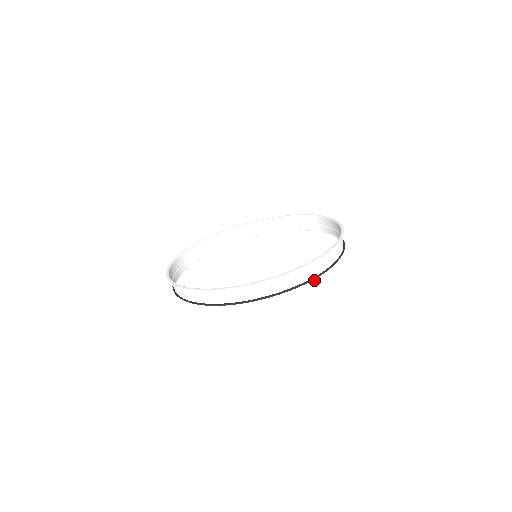
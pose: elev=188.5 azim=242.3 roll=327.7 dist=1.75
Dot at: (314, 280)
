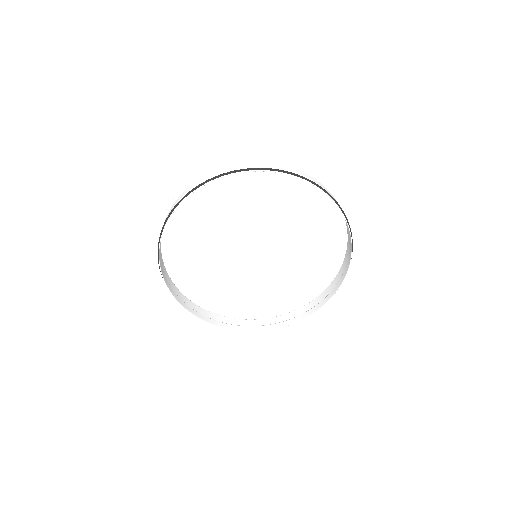
Dot at: occluded
